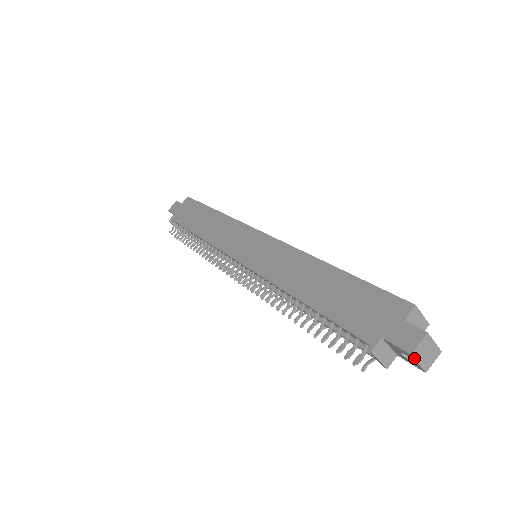
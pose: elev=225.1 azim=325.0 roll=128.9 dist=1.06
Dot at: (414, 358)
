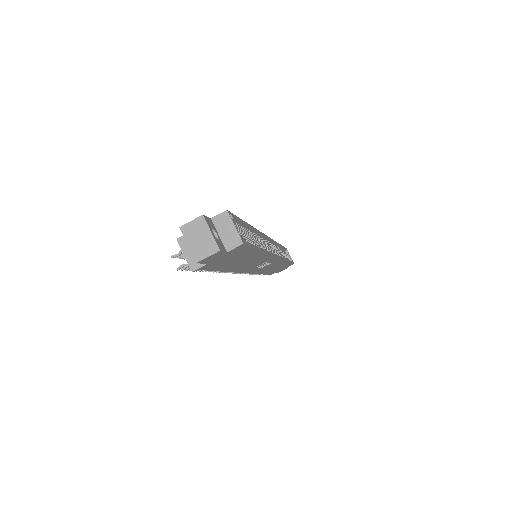
Dot at: (183, 234)
